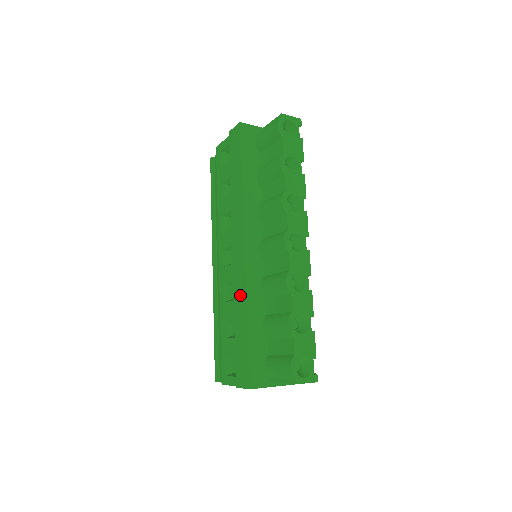
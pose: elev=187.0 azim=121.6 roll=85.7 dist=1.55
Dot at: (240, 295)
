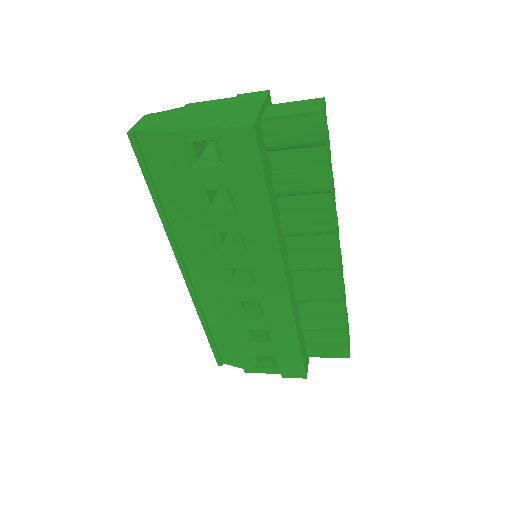
Dot at: (282, 318)
